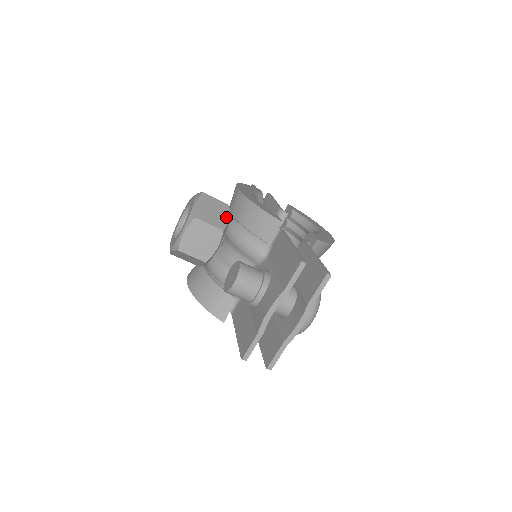
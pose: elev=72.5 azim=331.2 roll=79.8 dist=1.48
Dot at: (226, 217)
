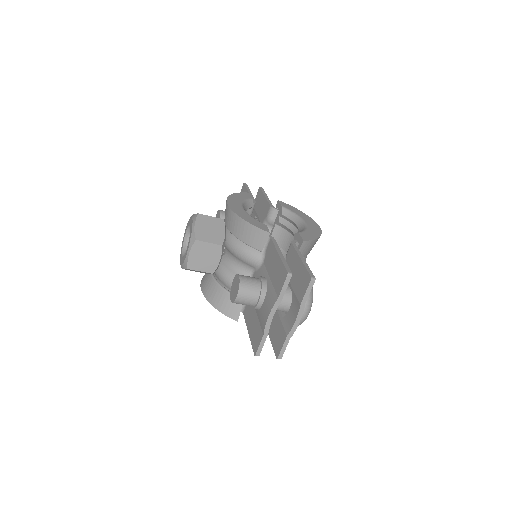
Dot at: (222, 232)
